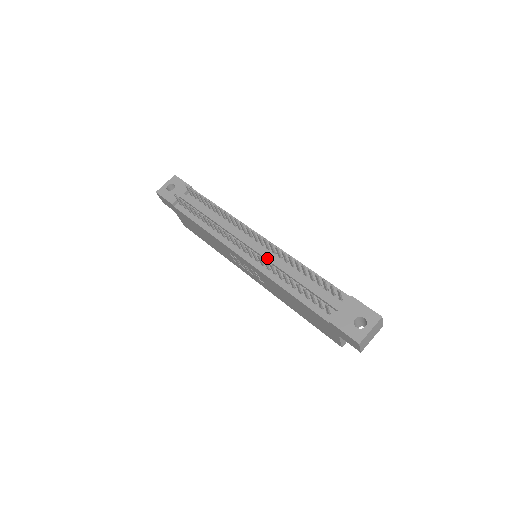
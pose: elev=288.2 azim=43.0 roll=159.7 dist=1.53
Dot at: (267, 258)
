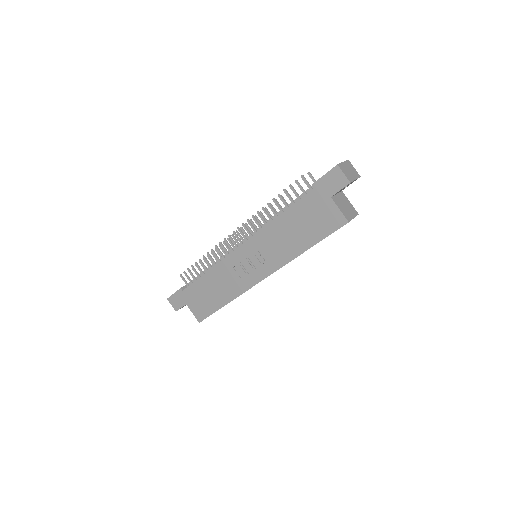
Dot at: (258, 228)
